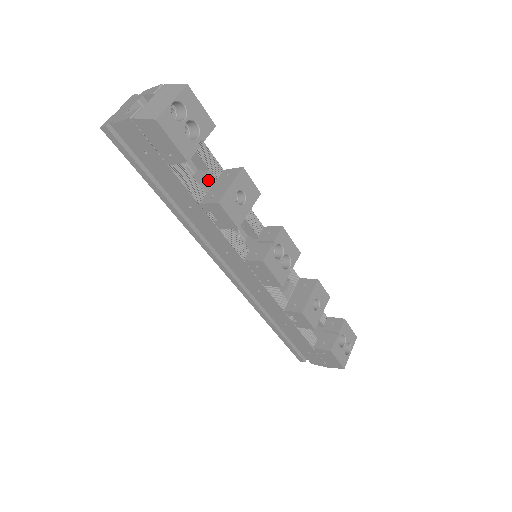
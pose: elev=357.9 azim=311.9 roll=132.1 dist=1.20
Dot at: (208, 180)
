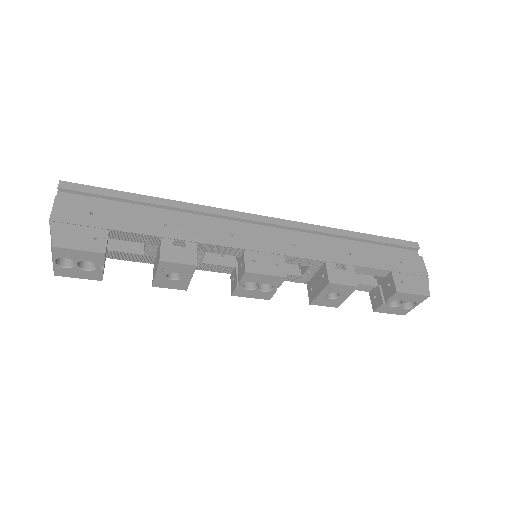
Dot at: (151, 249)
